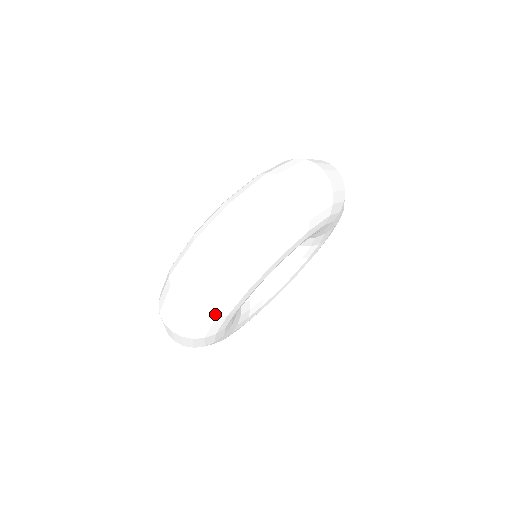
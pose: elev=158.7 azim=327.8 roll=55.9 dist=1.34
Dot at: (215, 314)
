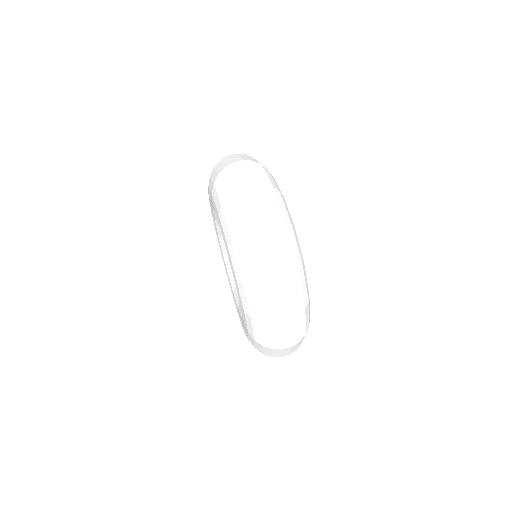
Dot at: (300, 264)
